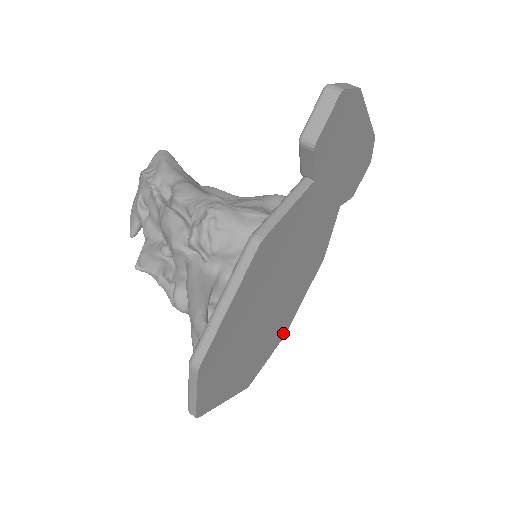
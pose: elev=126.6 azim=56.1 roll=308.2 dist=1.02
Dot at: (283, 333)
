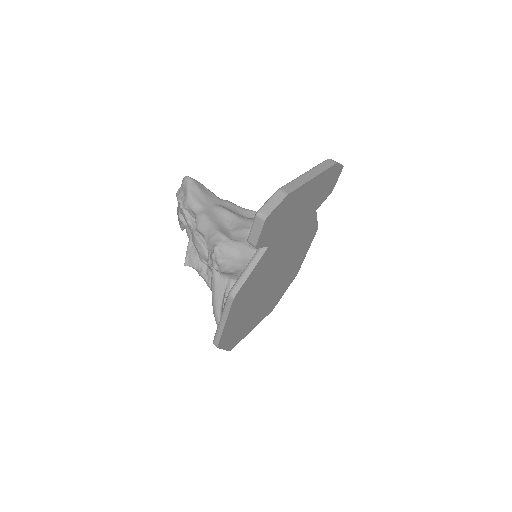
Dot at: (294, 275)
